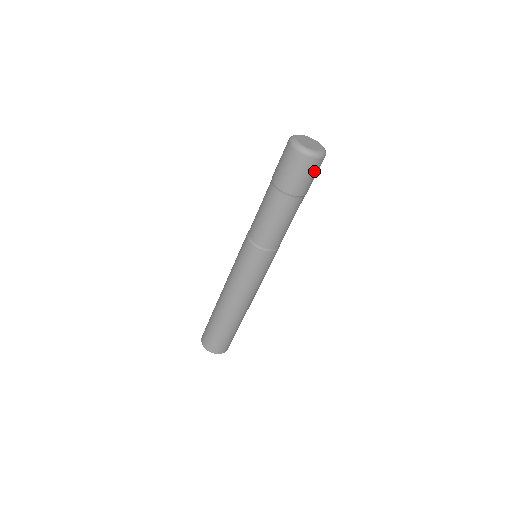
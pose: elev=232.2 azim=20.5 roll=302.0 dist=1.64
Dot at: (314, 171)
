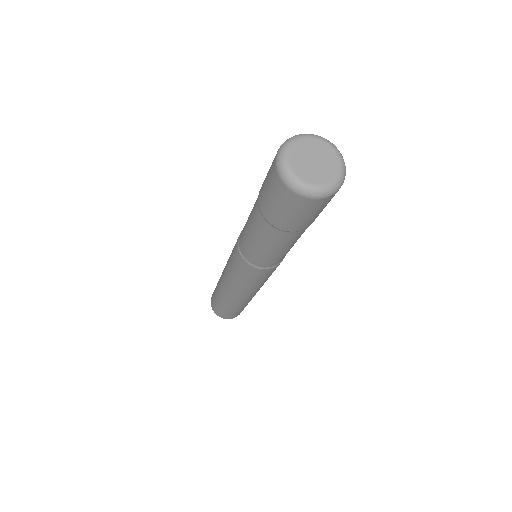
Dot at: occluded
